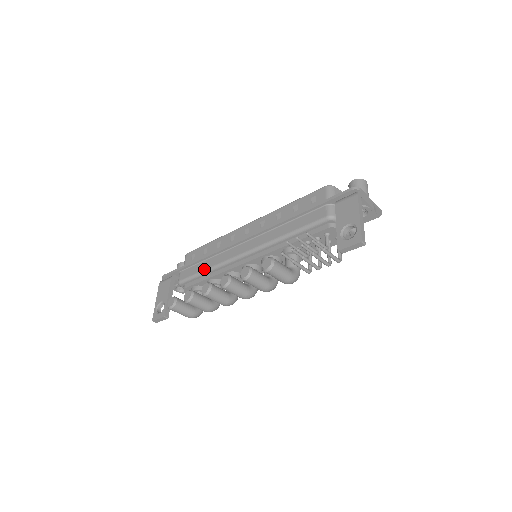
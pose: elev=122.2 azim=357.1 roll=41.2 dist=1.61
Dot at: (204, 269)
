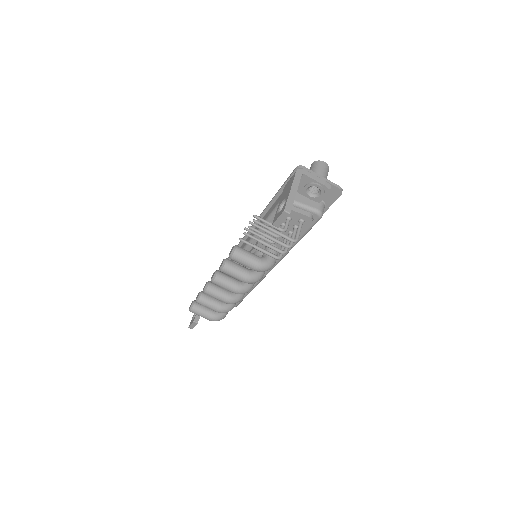
Dot at: occluded
